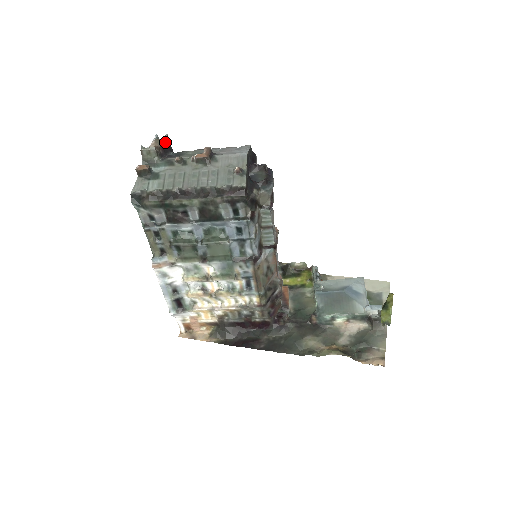
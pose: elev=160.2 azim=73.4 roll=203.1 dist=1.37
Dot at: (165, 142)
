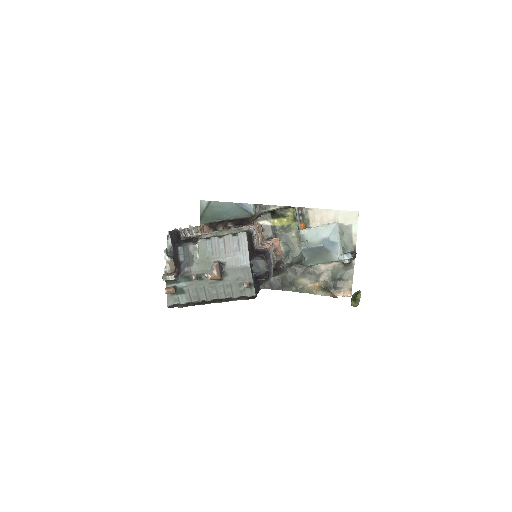
Dot at: (172, 246)
